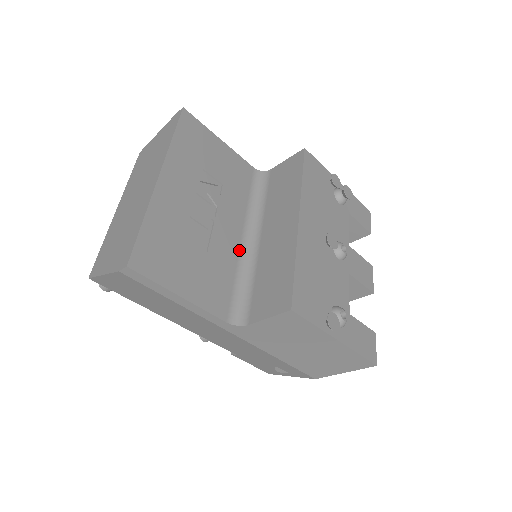
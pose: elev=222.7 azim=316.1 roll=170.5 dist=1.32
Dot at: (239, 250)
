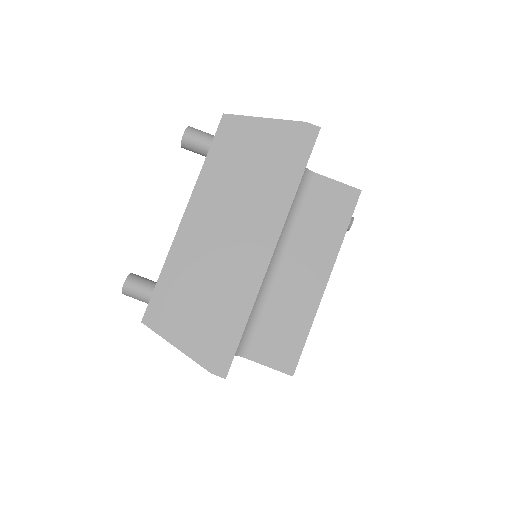
Dot at: occluded
